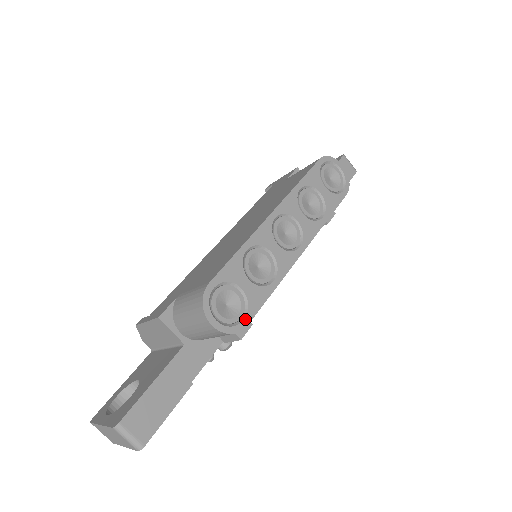
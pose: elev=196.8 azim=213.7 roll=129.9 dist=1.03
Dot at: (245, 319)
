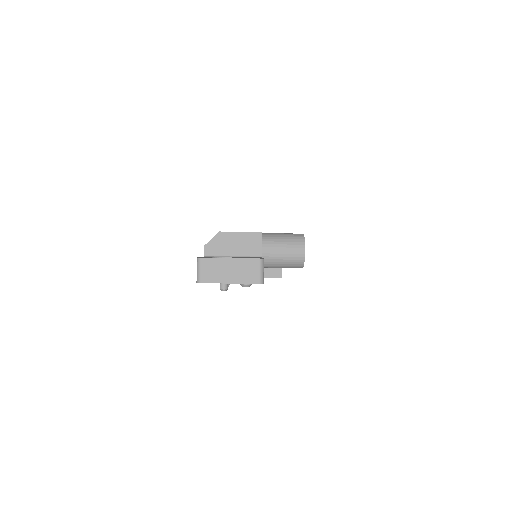
Dot at: occluded
